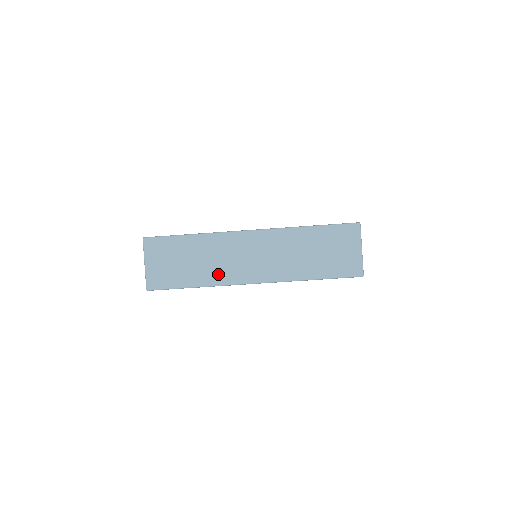
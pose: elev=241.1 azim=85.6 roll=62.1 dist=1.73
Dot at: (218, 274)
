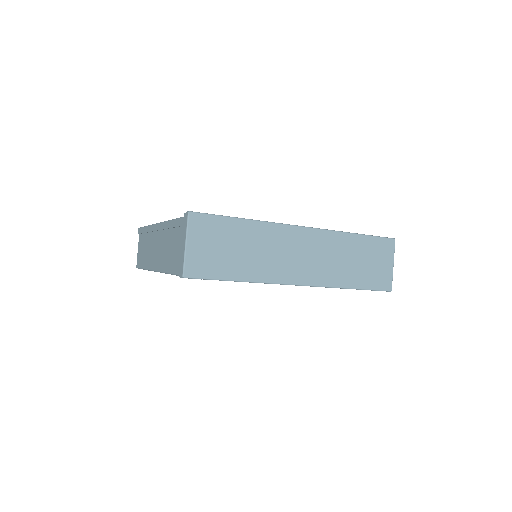
Dot at: (266, 269)
